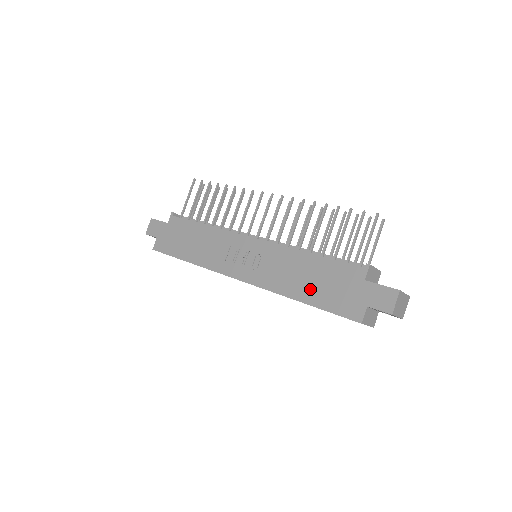
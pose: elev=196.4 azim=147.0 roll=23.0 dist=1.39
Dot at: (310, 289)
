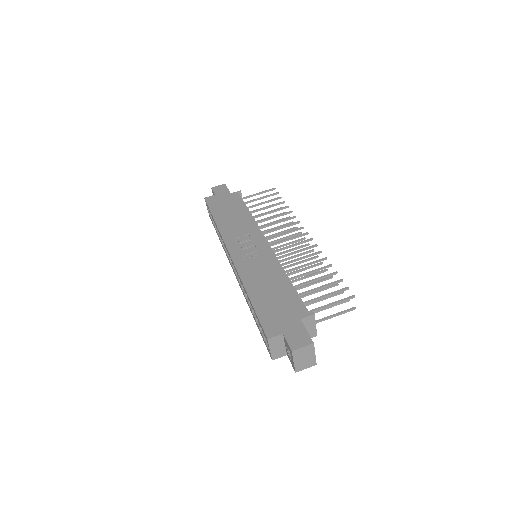
Dot at: (263, 295)
